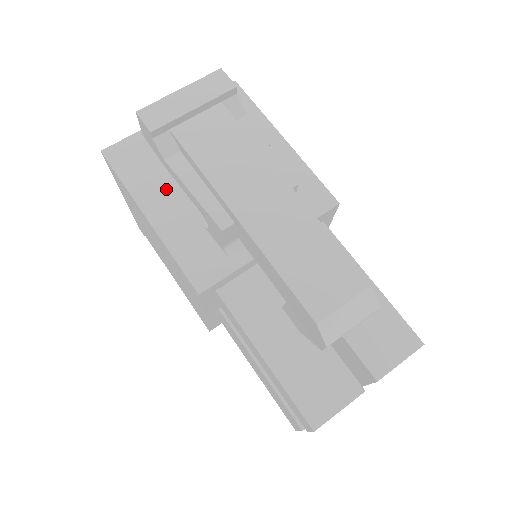
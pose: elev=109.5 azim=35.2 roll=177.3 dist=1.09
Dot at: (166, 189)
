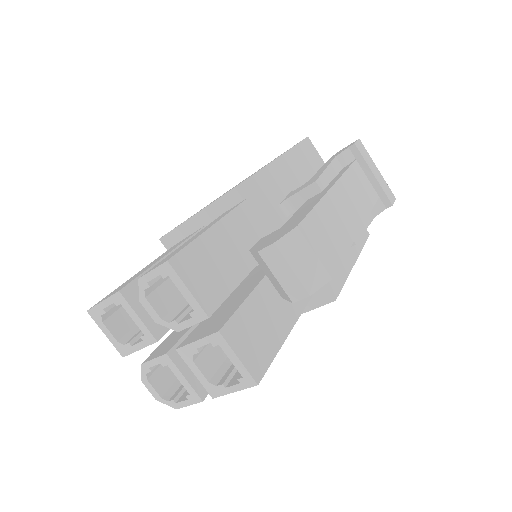
Dot at: (303, 171)
